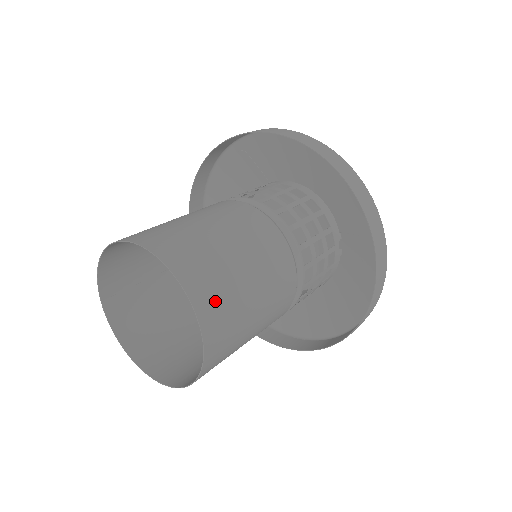
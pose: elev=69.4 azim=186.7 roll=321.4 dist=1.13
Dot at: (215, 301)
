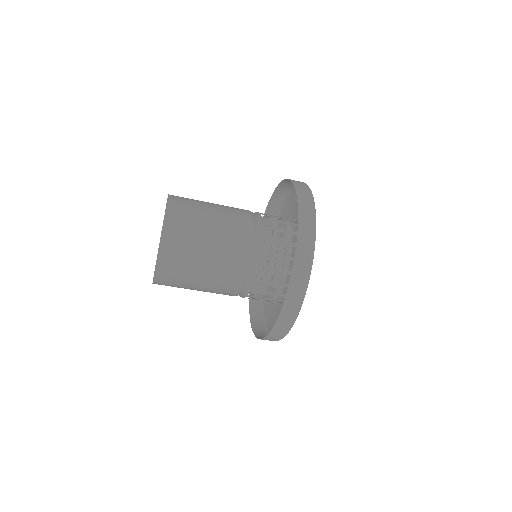
Dot at: (182, 203)
